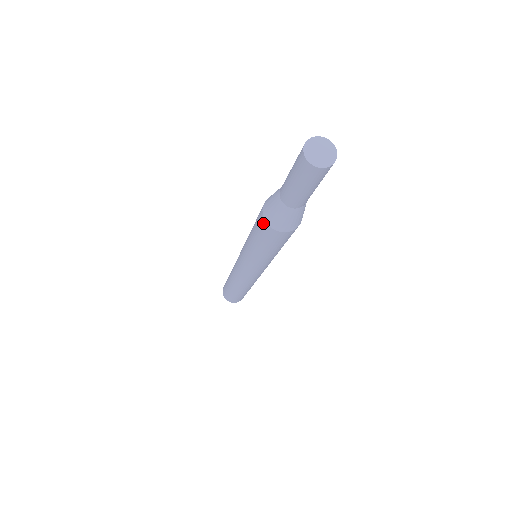
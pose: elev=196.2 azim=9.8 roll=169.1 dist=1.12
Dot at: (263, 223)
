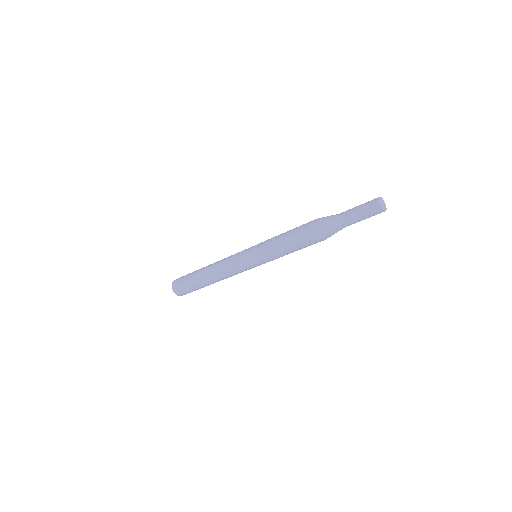
Dot at: (316, 238)
